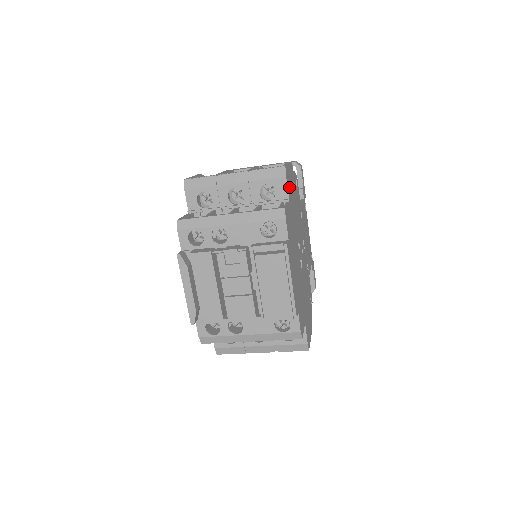
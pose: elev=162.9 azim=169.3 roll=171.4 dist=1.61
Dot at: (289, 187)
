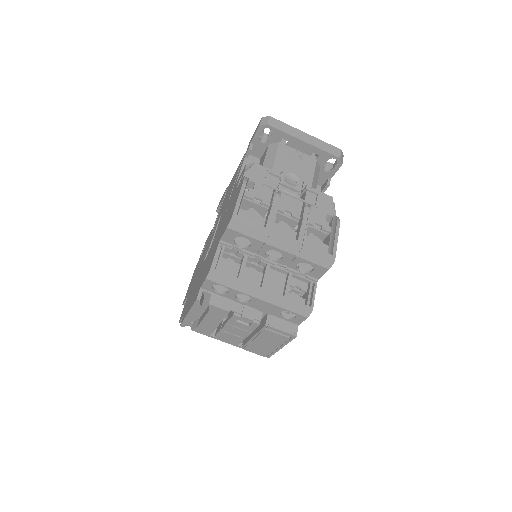
Dot at: occluded
